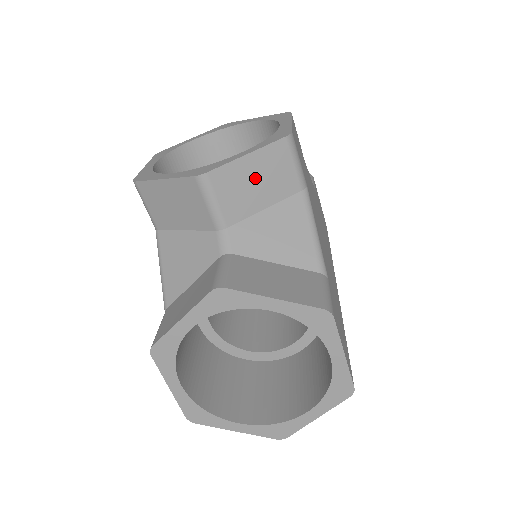
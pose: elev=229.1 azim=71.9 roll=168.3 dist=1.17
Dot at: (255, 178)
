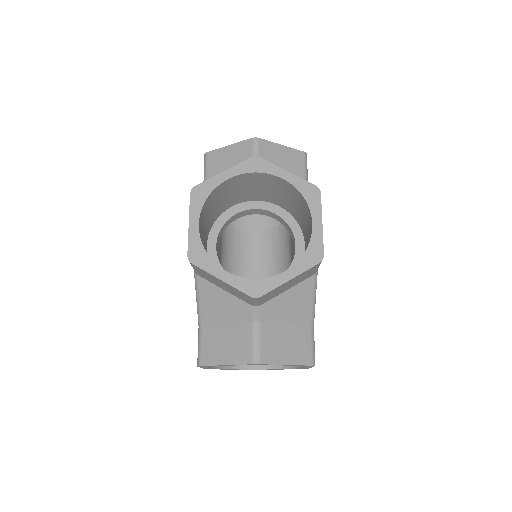
Dot at: (289, 284)
